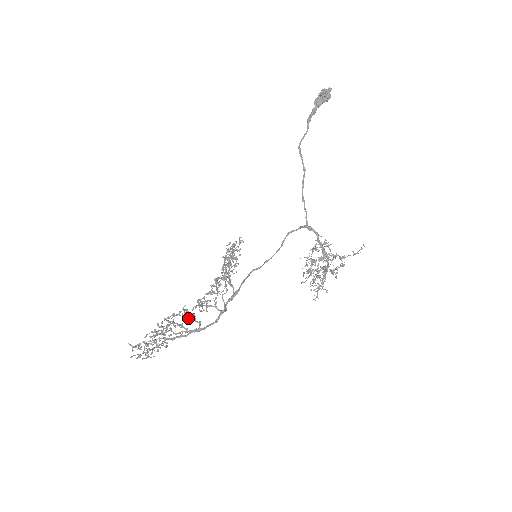
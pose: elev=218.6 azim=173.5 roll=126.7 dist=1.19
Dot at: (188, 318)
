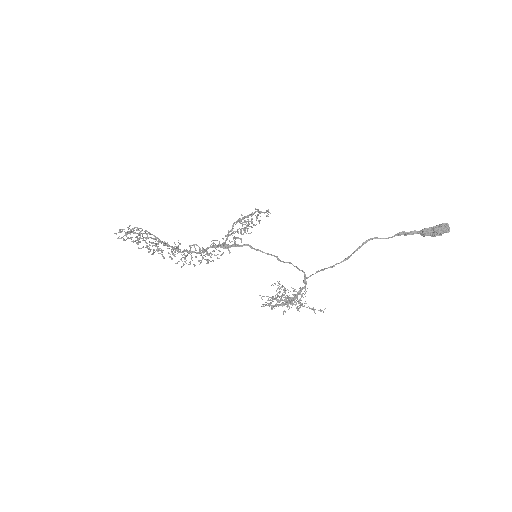
Dot at: occluded
